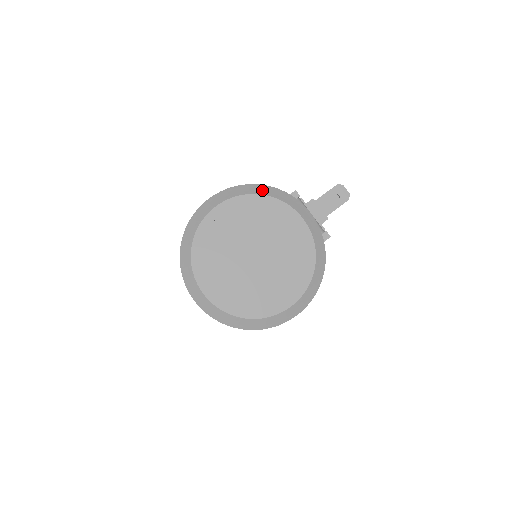
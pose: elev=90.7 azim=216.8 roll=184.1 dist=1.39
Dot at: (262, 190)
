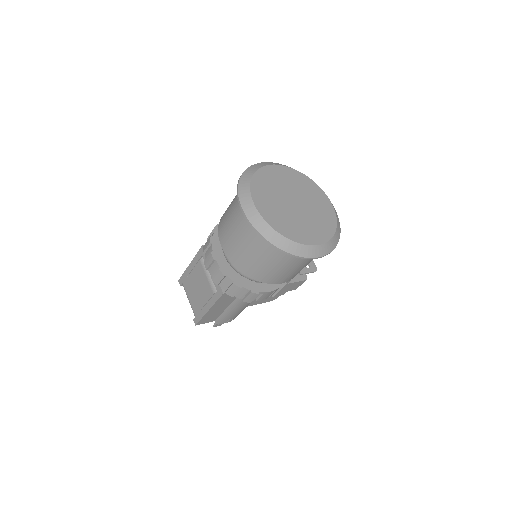
Dot at: (304, 174)
